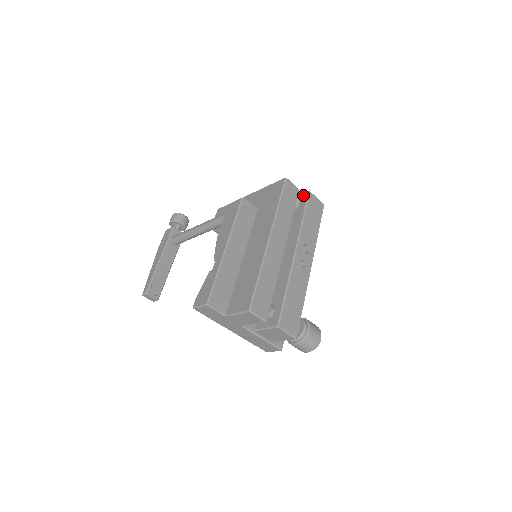
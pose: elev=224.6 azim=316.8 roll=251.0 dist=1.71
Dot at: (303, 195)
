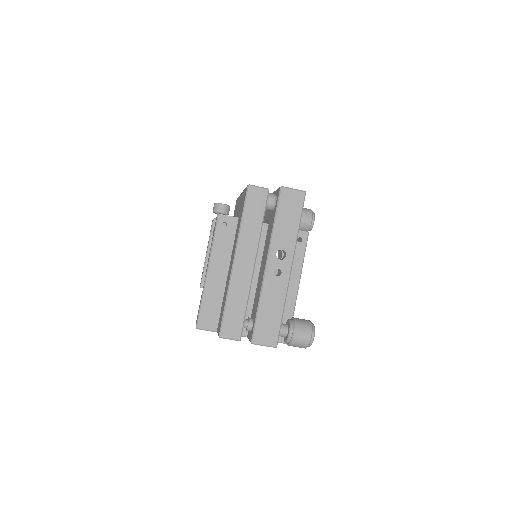
Dot at: (278, 191)
